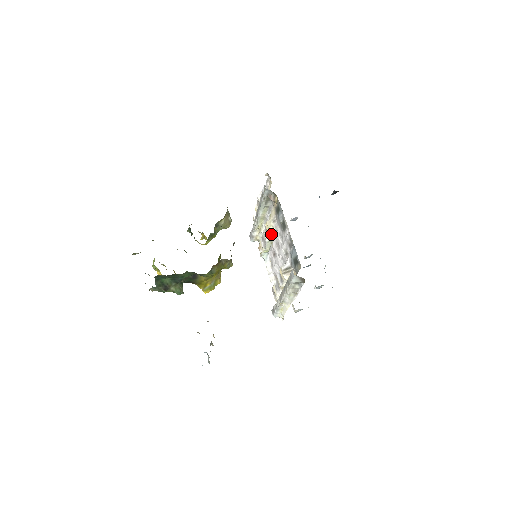
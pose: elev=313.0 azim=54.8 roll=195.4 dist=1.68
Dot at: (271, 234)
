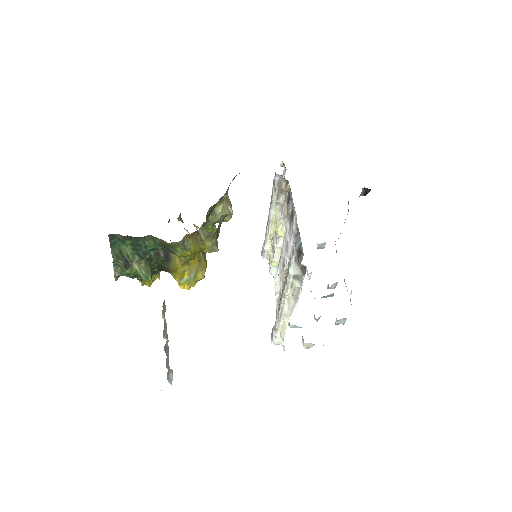
Dot at: (280, 235)
